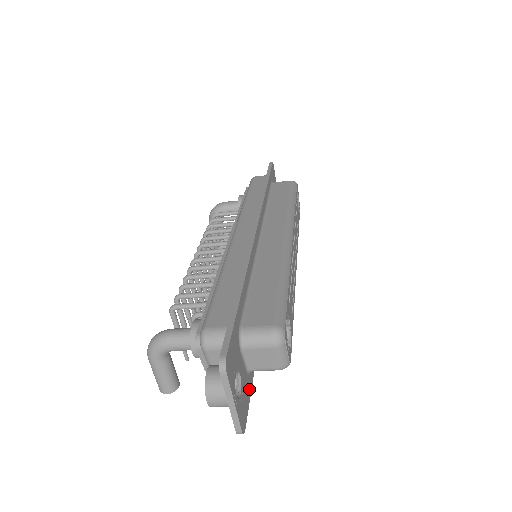
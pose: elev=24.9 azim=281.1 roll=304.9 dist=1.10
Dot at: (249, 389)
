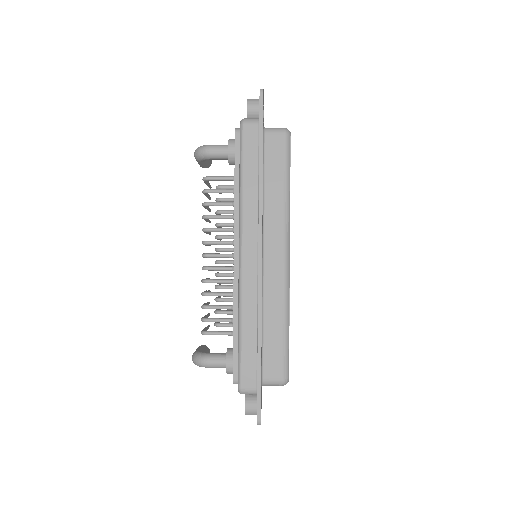
Dot at: occluded
